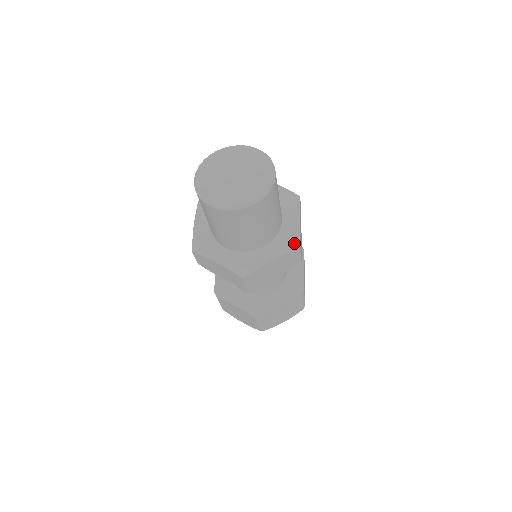
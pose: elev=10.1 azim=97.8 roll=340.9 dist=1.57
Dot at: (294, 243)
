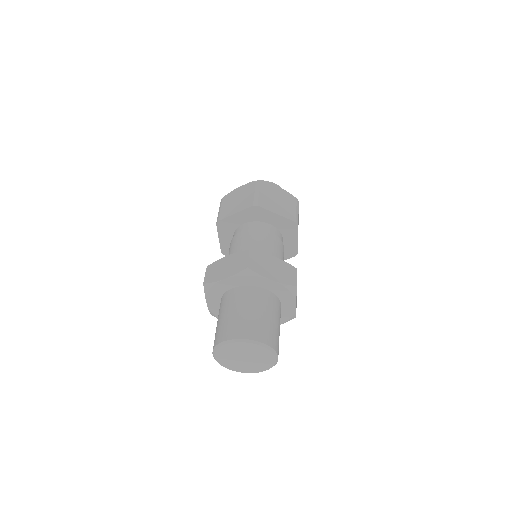
Dot at: (291, 318)
